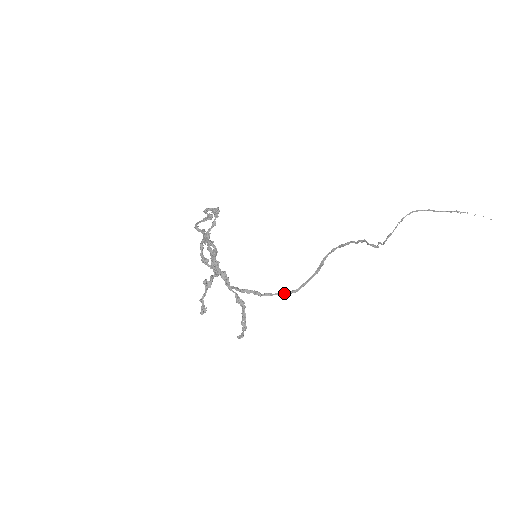
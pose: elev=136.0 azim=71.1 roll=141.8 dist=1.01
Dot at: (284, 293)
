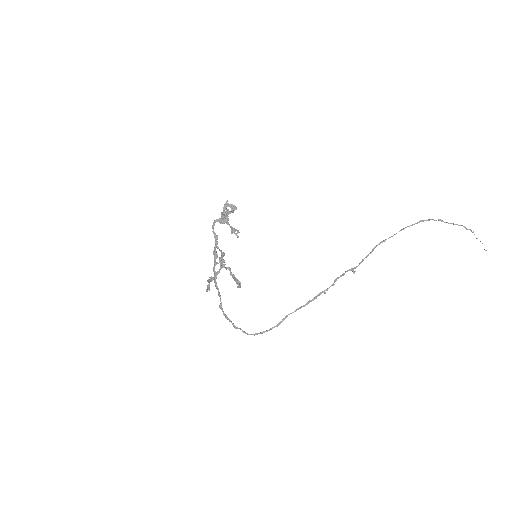
Dot at: (250, 334)
